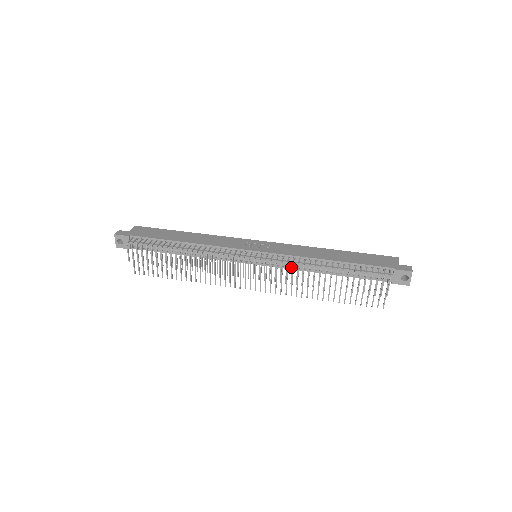
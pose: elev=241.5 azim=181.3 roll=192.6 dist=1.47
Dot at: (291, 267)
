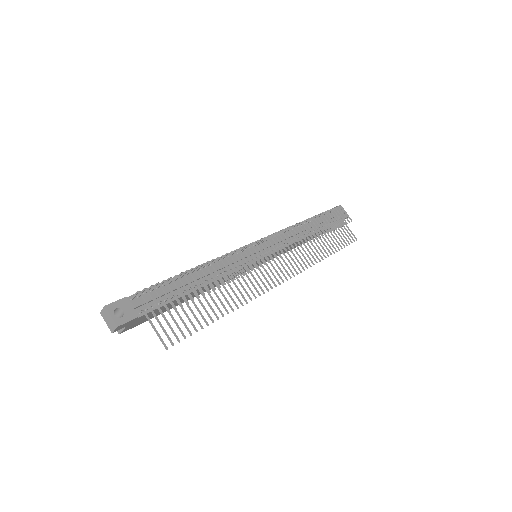
Dot at: (287, 243)
